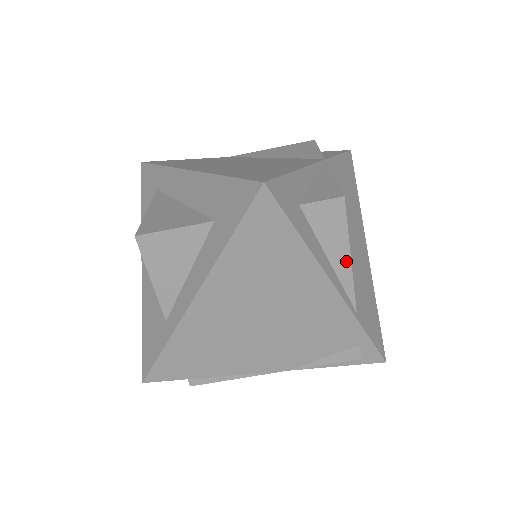
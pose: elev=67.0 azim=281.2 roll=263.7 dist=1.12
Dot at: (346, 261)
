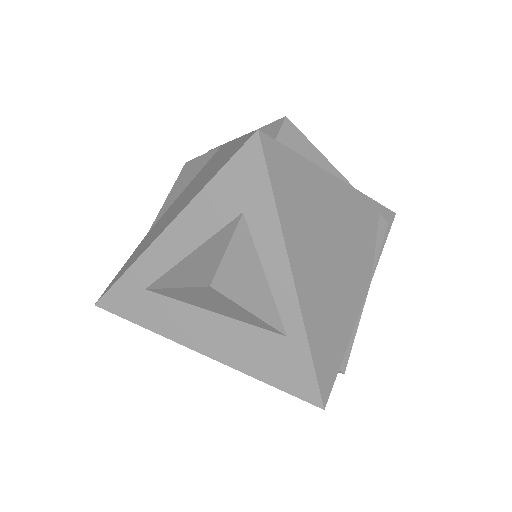
Dot at: (324, 162)
